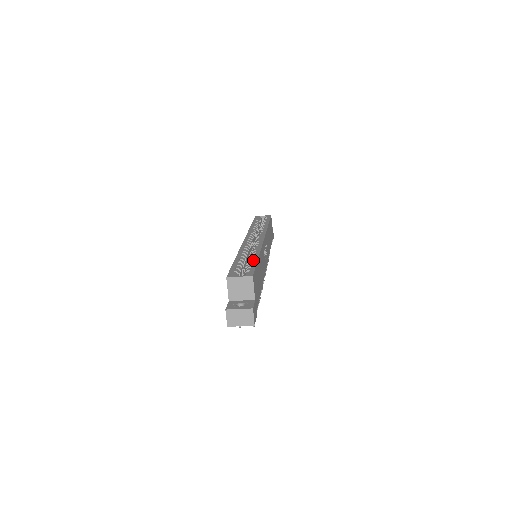
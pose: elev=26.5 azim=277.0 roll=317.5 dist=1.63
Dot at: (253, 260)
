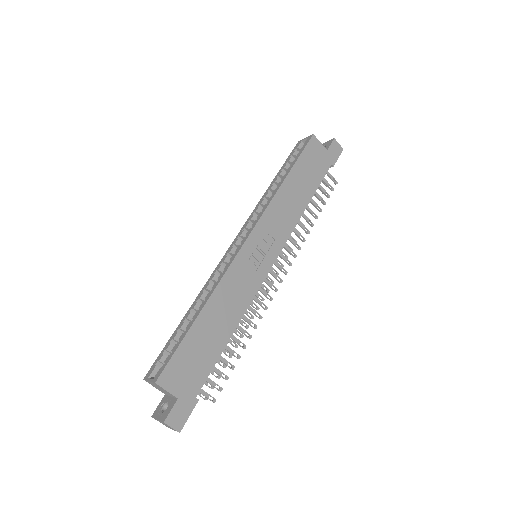
Dot at: (187, 327)
